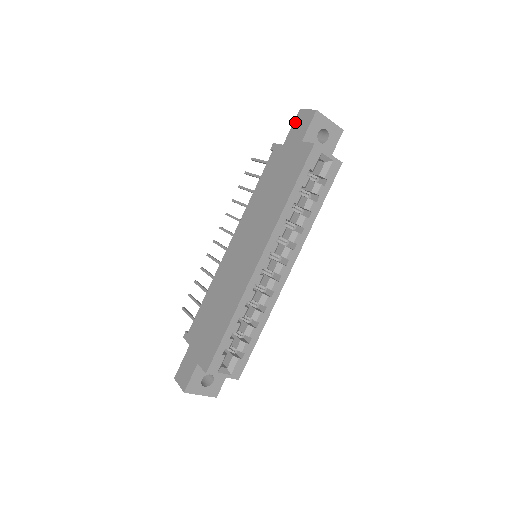
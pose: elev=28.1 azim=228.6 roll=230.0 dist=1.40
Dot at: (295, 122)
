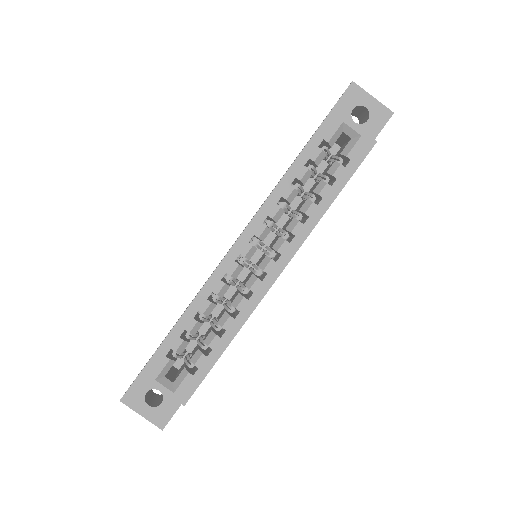
Dot at: occluded
